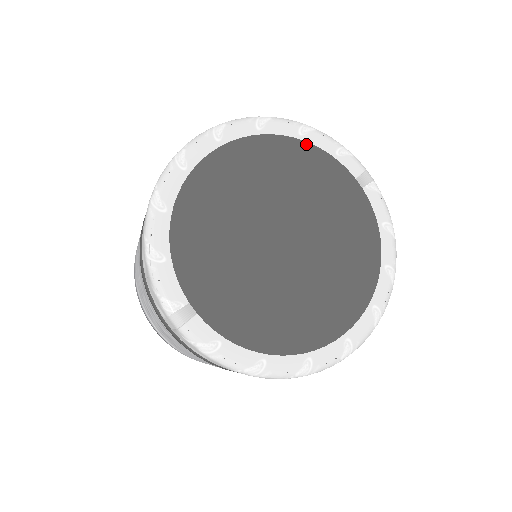
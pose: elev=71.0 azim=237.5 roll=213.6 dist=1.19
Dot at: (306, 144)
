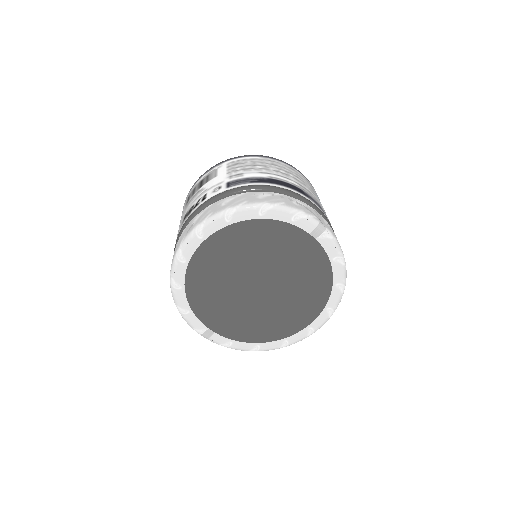
Dot at: (266, 221)
